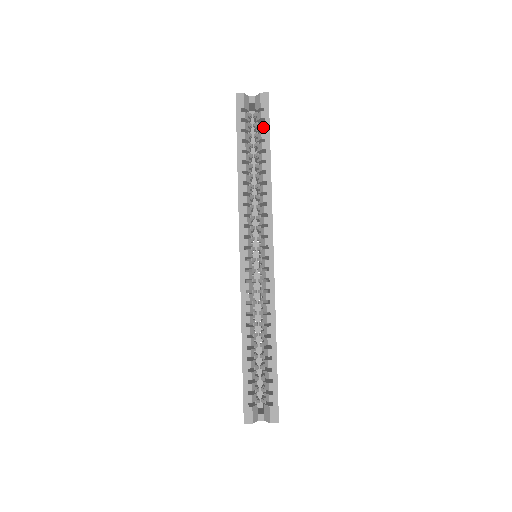
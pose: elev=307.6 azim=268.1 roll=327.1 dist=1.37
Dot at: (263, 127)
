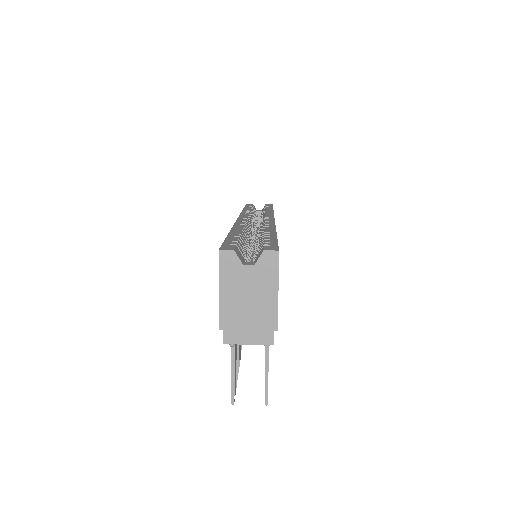
Dot at: (267, 206)
